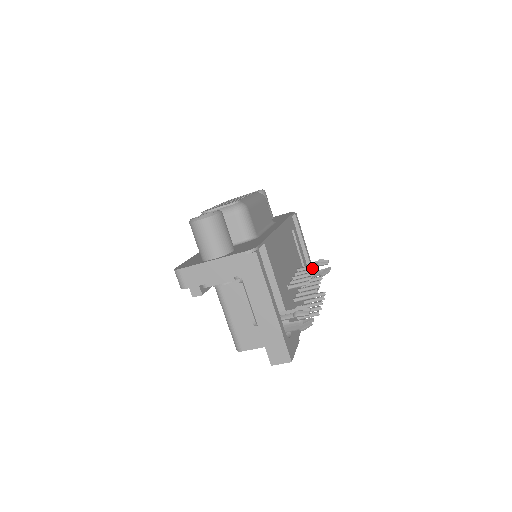
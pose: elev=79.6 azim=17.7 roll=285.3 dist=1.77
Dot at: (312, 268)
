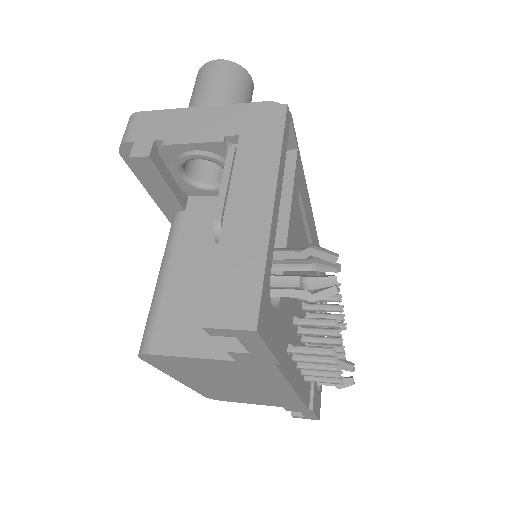
Dot at: occluded
